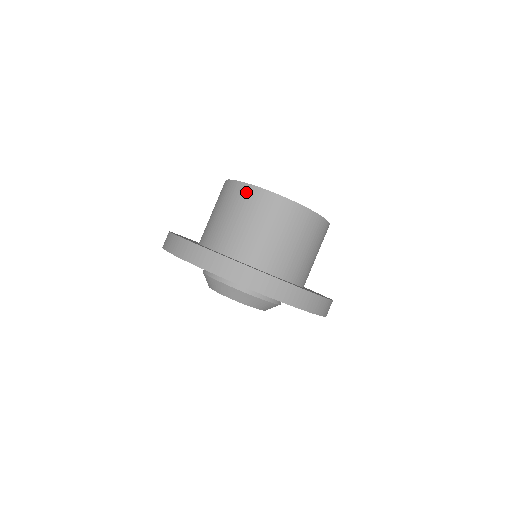
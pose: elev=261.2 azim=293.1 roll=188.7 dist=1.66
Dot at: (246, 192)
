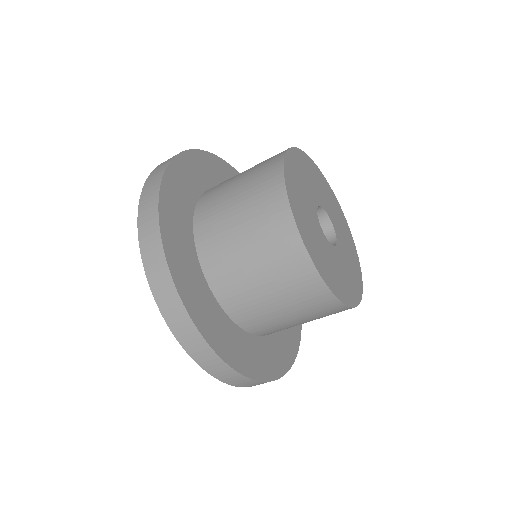
Dot at: (273, 188)
